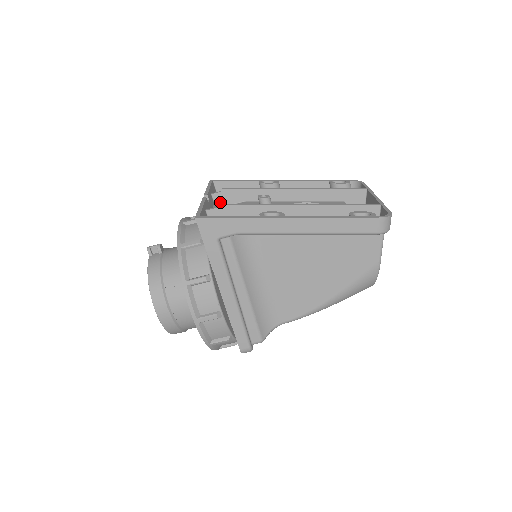
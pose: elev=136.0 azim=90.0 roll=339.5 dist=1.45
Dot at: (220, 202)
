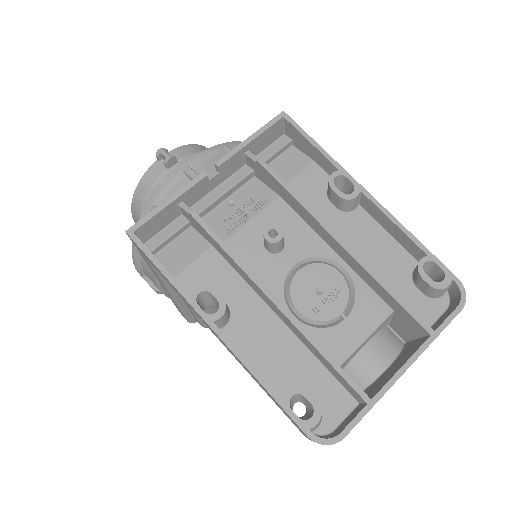
Dot at: (250, 171)
